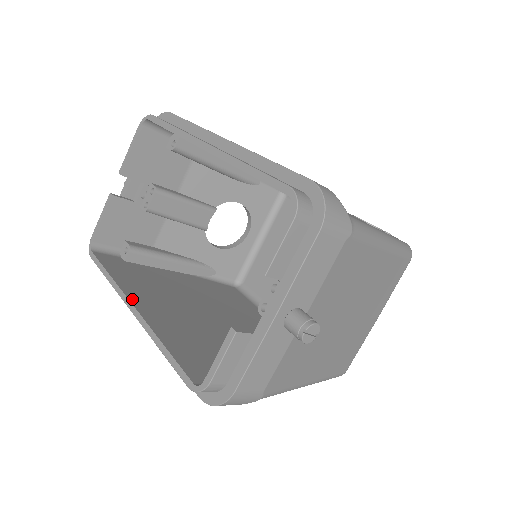
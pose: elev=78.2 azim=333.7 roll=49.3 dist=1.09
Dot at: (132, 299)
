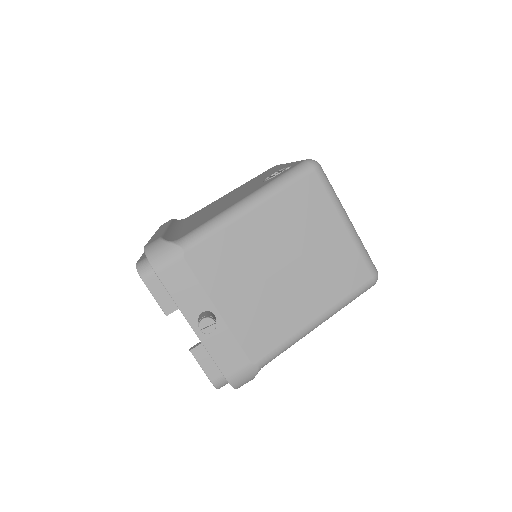
Dot at: occluded
